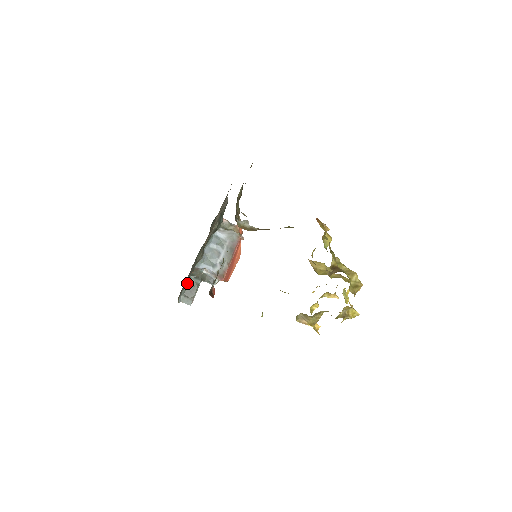
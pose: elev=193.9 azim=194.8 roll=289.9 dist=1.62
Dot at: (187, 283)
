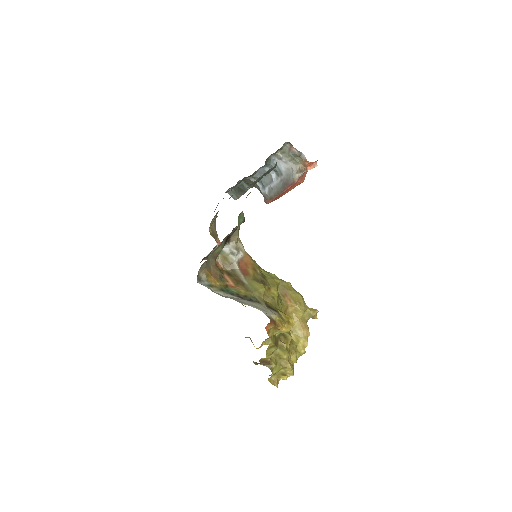
Dot at: (236, 184)
